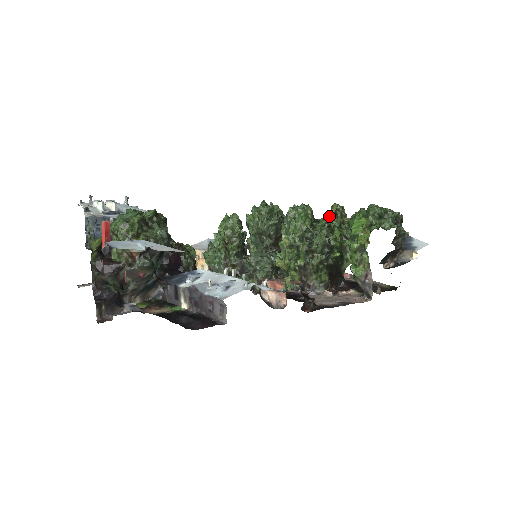
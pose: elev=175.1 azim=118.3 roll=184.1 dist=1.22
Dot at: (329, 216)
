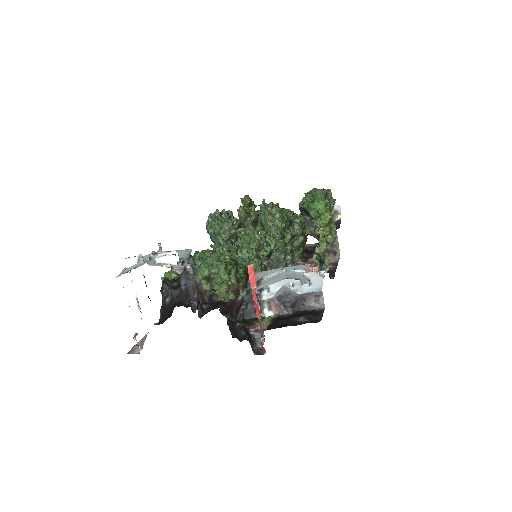
Dot at: (245, 207)
